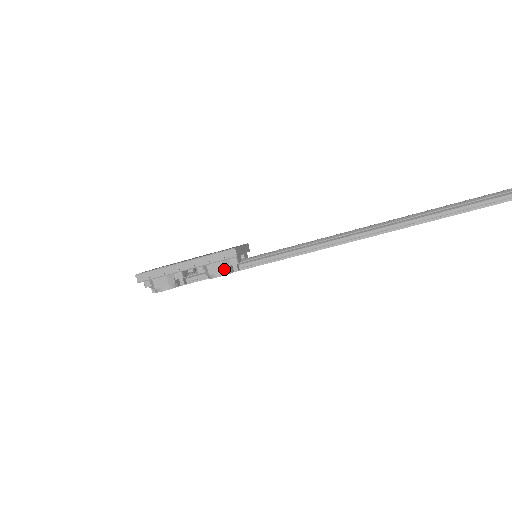
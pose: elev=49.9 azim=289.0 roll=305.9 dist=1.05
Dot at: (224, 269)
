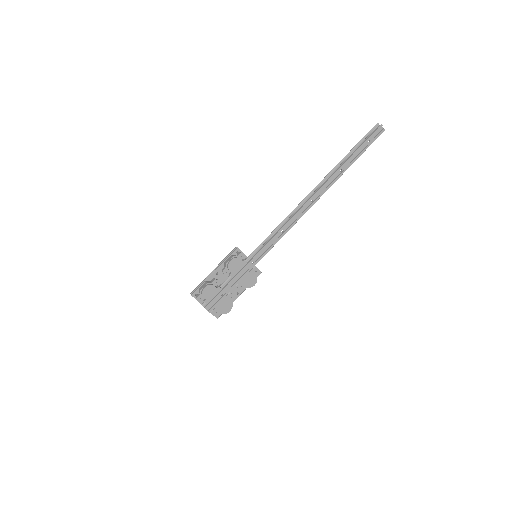
Dot at: (233, 256)
